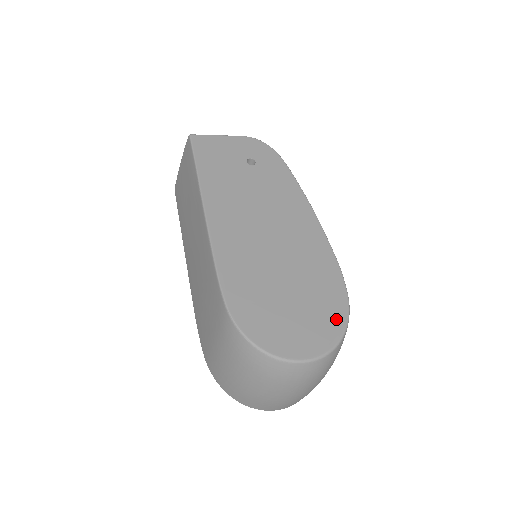
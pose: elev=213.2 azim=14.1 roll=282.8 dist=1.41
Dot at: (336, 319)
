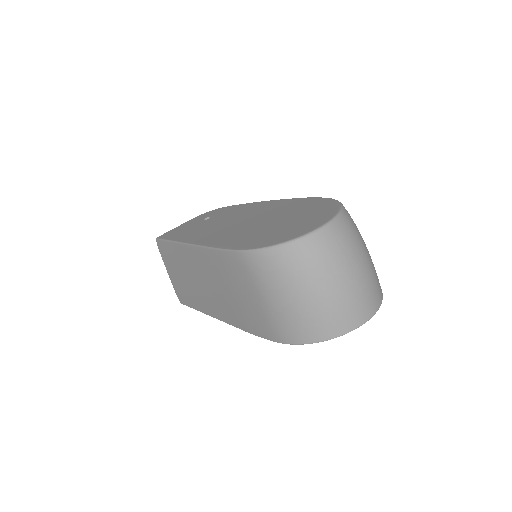
Dot at: (328, 206)
